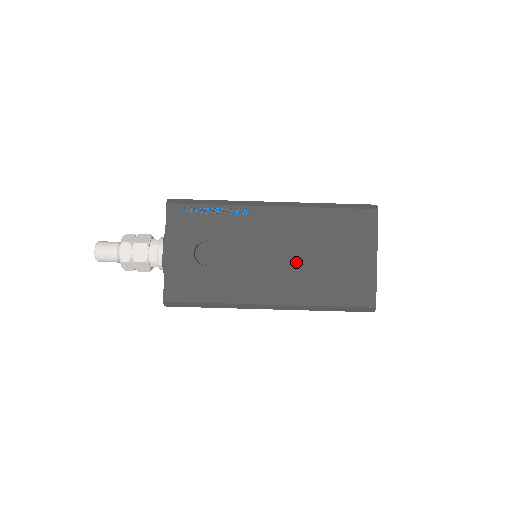
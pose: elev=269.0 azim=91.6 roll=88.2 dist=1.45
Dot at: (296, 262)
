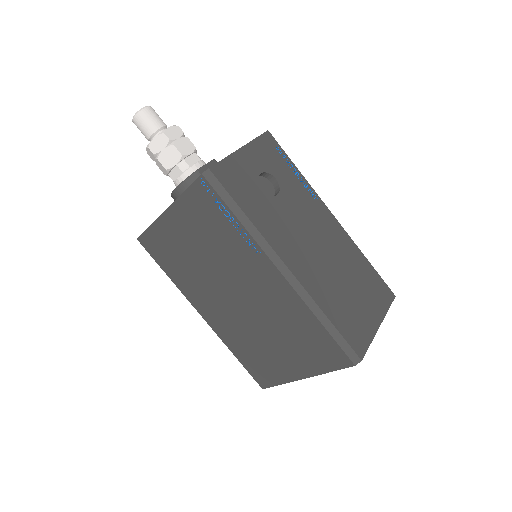
Dot at: (326, 264)
